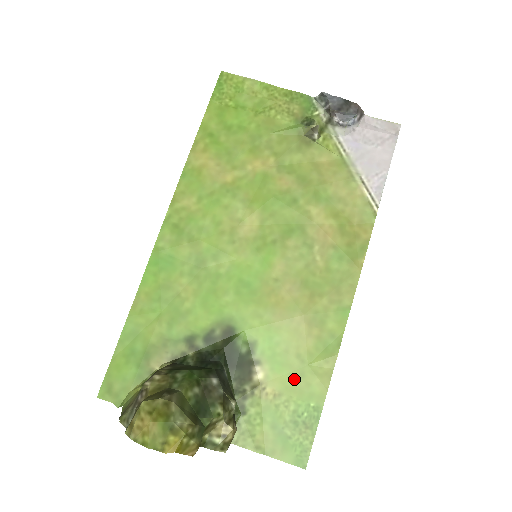
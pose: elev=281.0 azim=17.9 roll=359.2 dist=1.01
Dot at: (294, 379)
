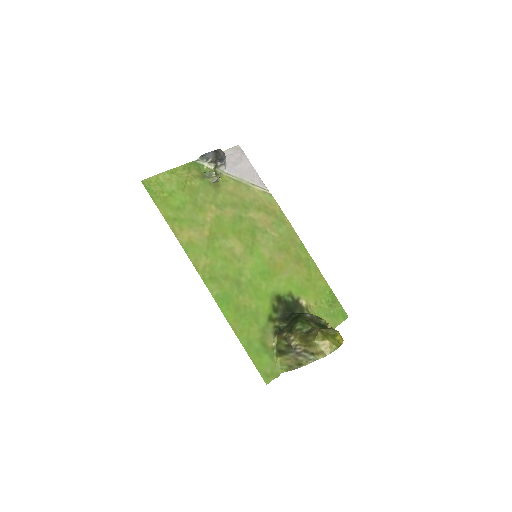
Dot at: (314, 290)
